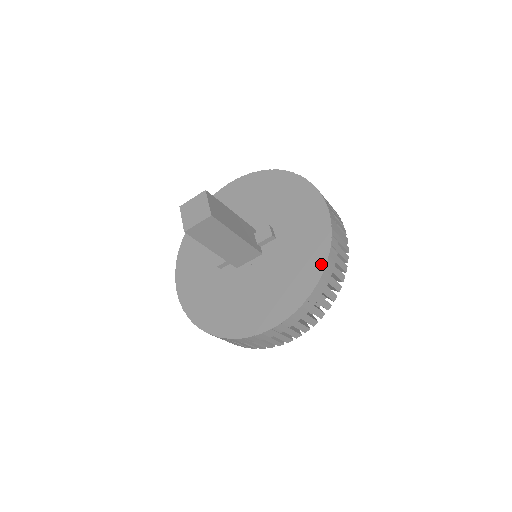
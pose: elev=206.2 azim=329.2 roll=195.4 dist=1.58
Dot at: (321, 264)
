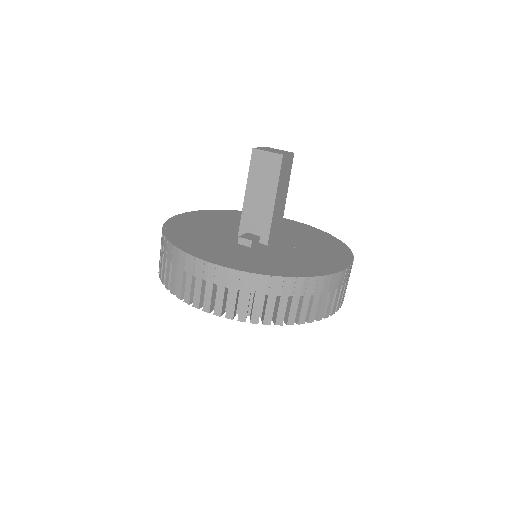
Dot at: (332, 237)
